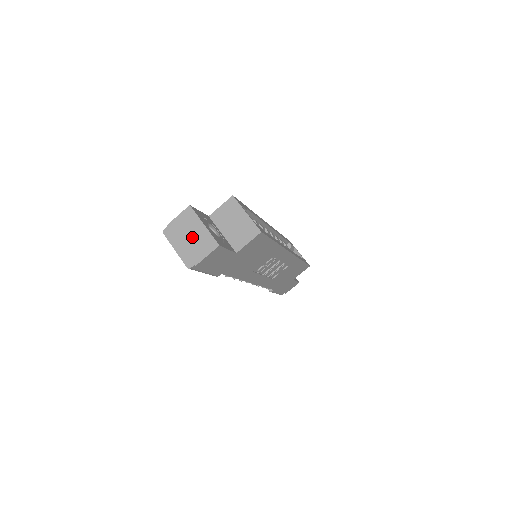
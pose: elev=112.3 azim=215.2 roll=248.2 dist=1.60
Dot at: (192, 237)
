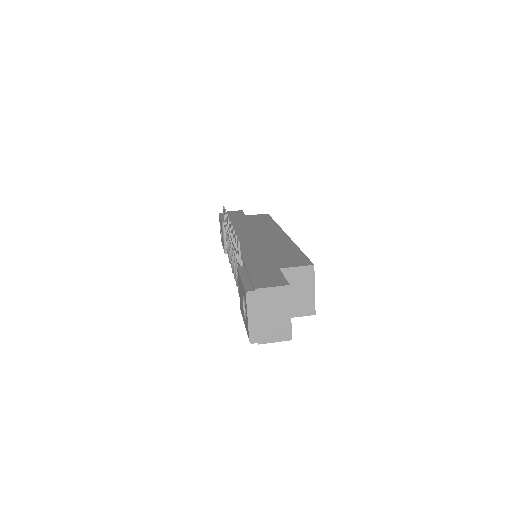
Dot at: (272, 317)
